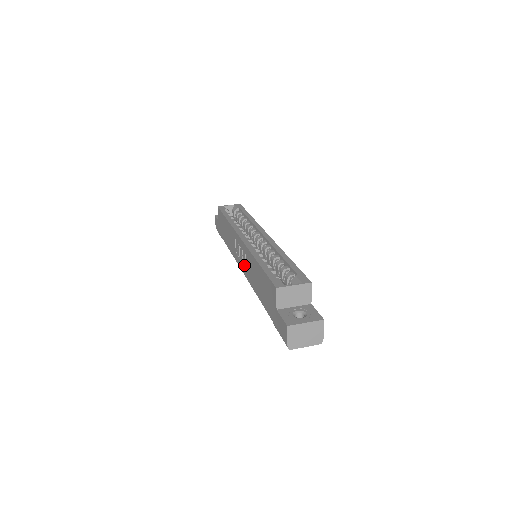
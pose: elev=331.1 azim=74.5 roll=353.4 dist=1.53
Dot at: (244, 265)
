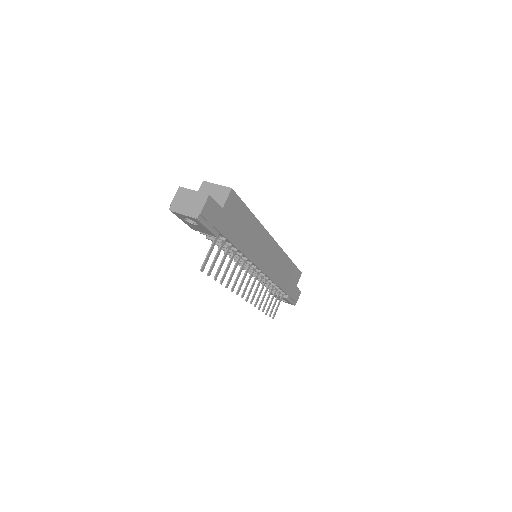
Dot at: occluded
